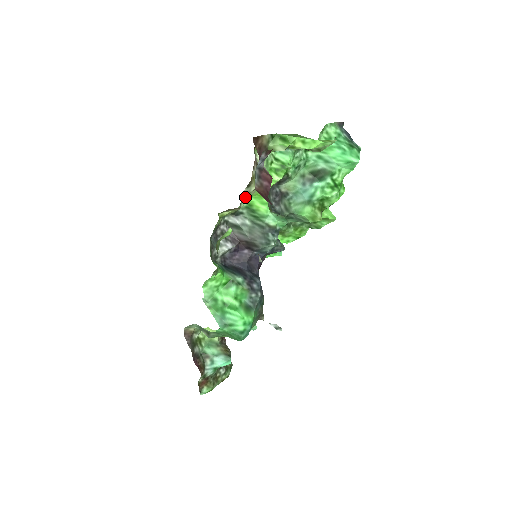
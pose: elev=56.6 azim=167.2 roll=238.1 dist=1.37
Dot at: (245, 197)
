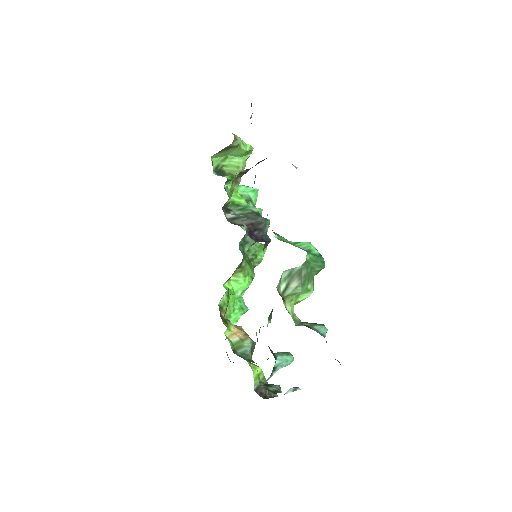
Dot at: occluded
